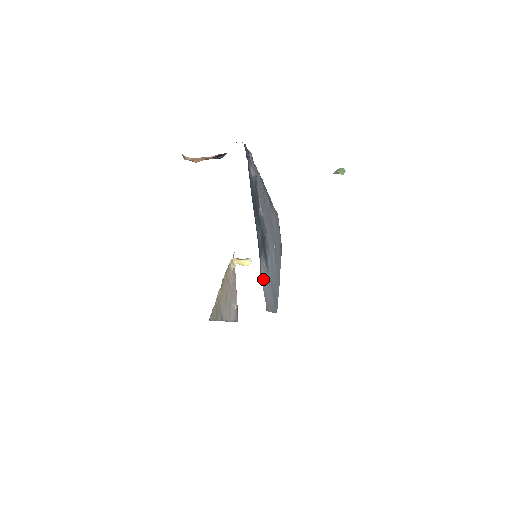
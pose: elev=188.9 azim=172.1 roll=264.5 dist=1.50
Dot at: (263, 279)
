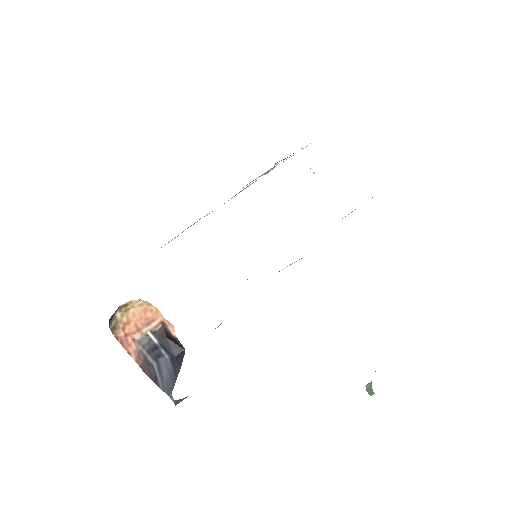
Dot at: occluded
